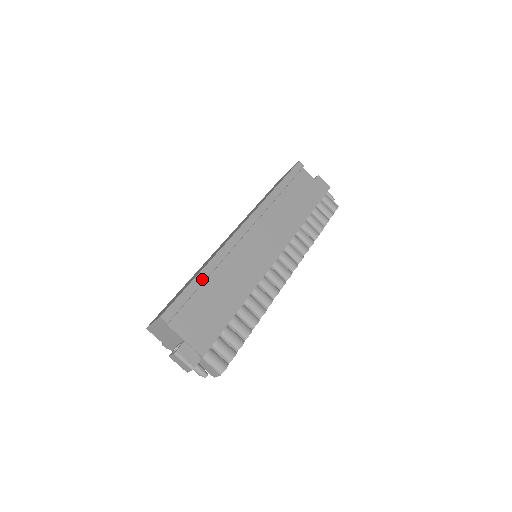
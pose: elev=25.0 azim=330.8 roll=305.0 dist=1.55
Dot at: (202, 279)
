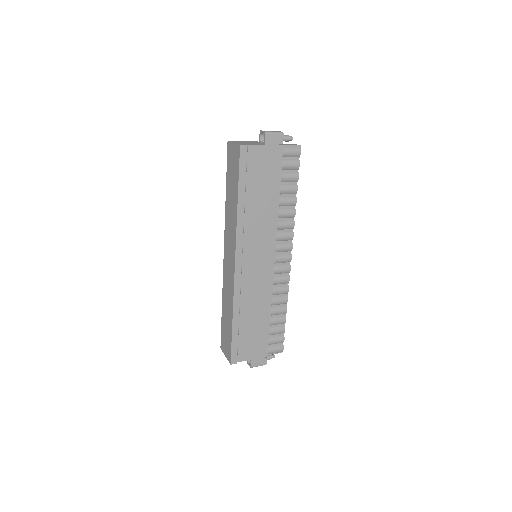
Dot at: (237, 325)
